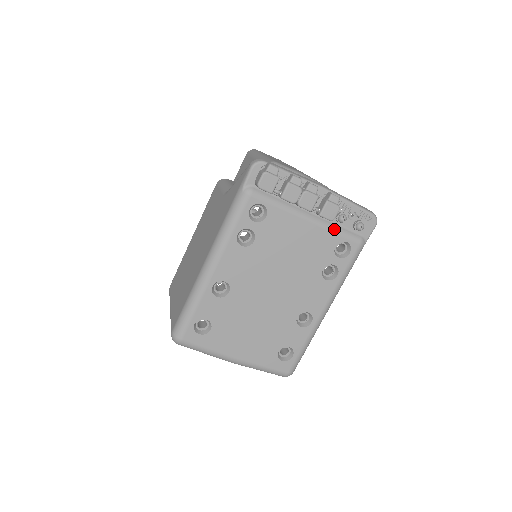
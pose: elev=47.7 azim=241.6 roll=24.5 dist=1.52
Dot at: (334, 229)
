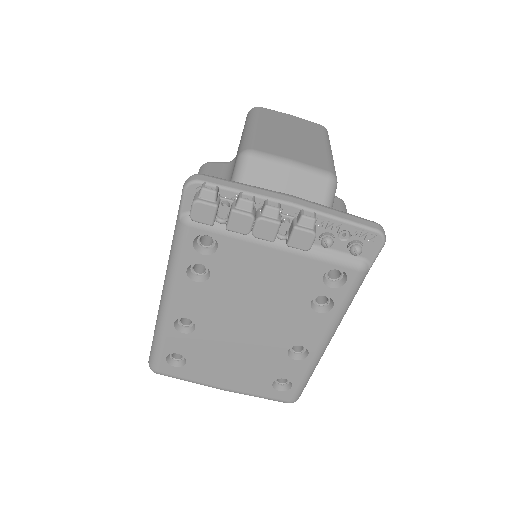
Dot at: (317, 255)
